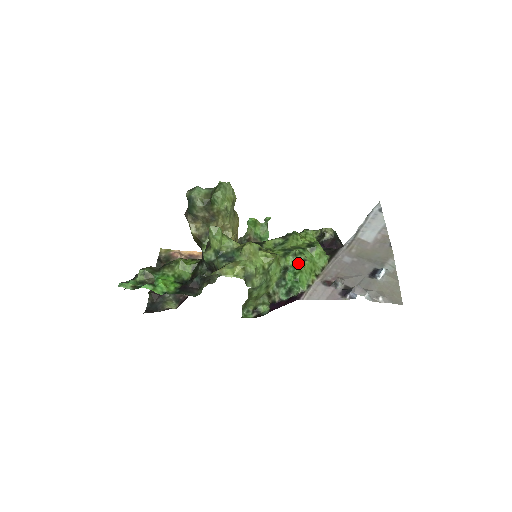
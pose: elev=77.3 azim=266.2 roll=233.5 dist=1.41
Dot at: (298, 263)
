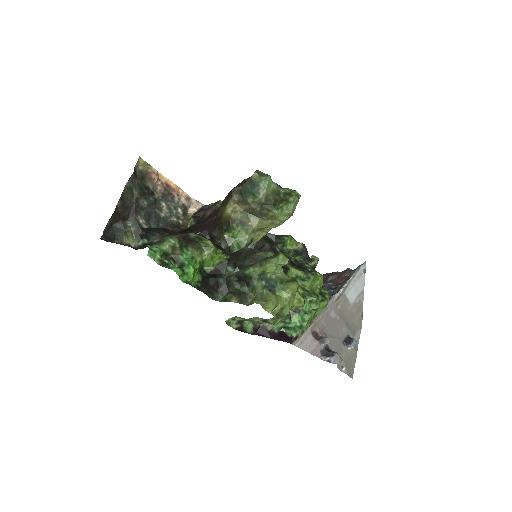
Dot at: (309, 310)
